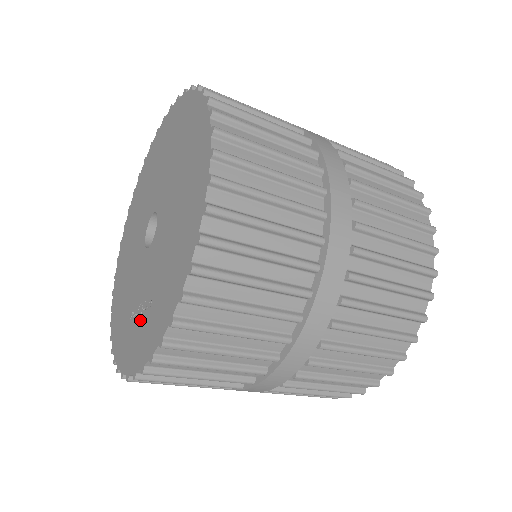
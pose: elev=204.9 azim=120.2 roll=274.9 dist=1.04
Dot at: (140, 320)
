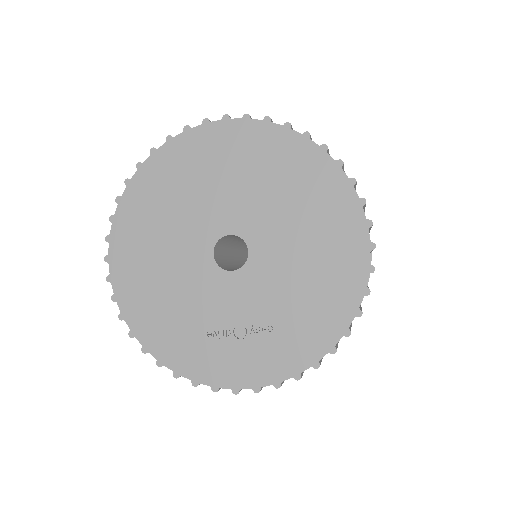
Dot at: (247, 341)
